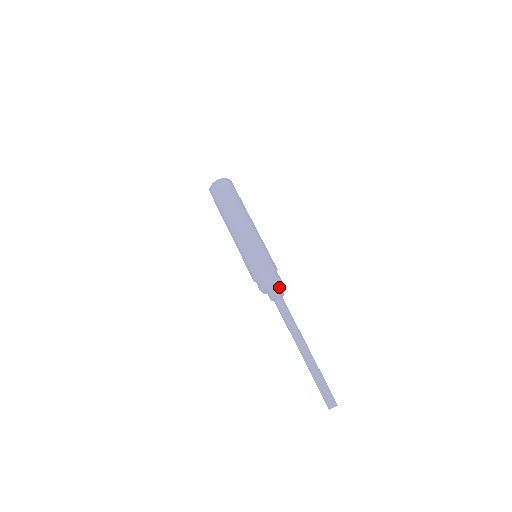
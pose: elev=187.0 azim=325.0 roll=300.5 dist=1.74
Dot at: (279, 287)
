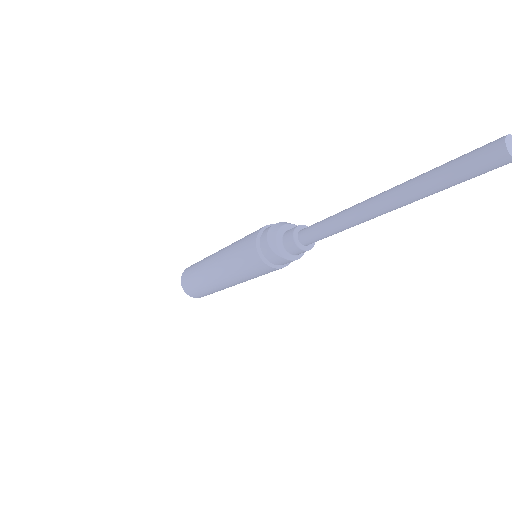
Dot at: occluded
